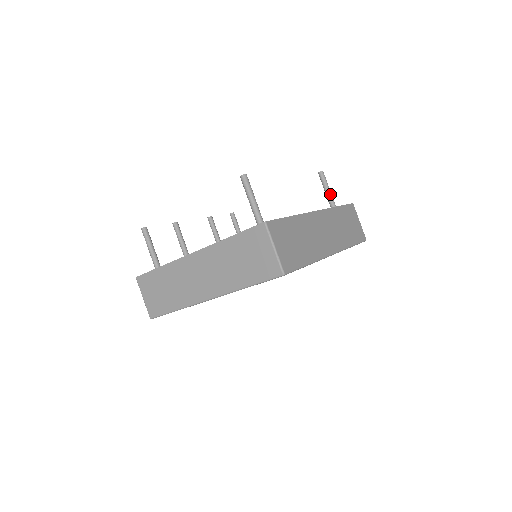
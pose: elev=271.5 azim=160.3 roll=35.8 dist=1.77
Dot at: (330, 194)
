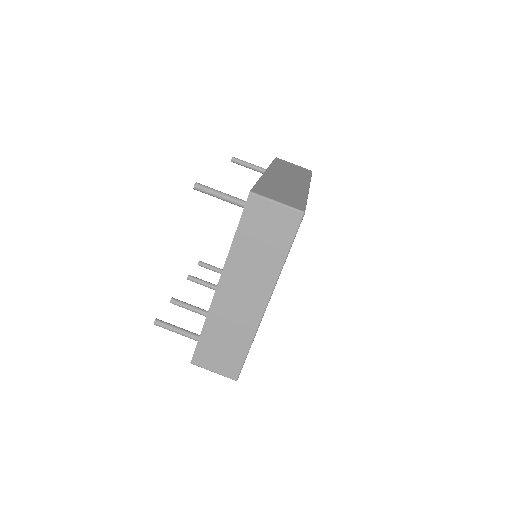
Dot at: (255, 166)
